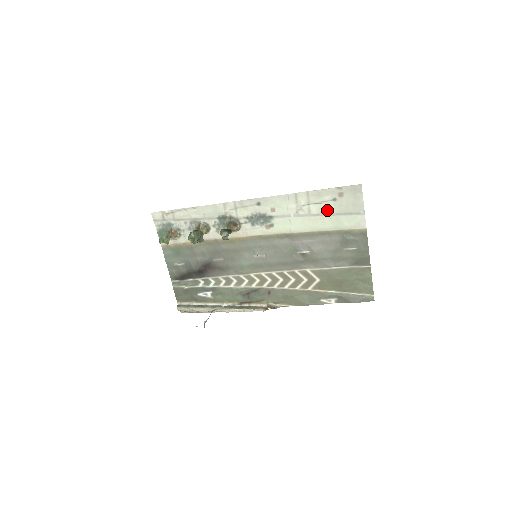
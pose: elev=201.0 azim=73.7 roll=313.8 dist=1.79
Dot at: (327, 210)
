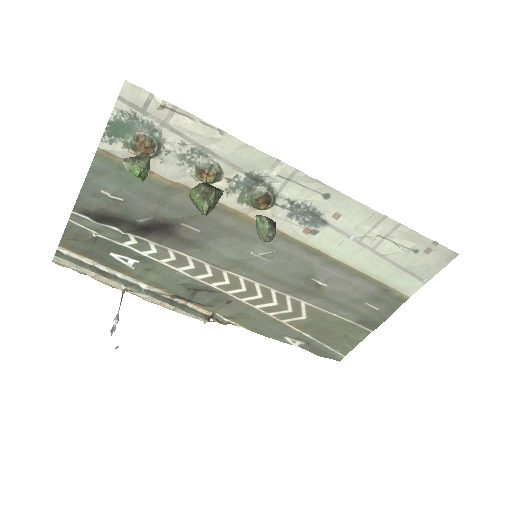
Dot at: (396, 257)
